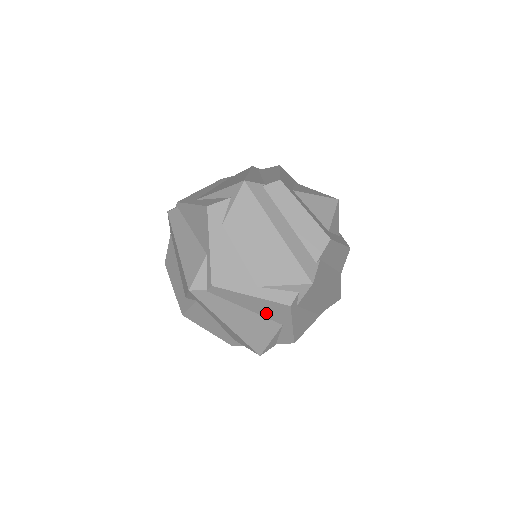
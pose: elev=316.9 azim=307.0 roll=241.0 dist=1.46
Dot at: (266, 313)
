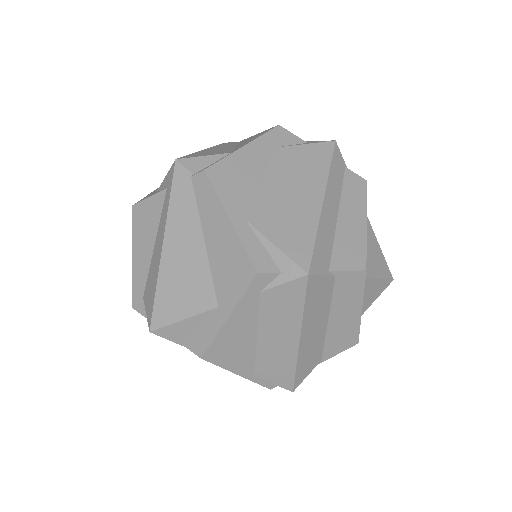
Dot at: (219, 267)
